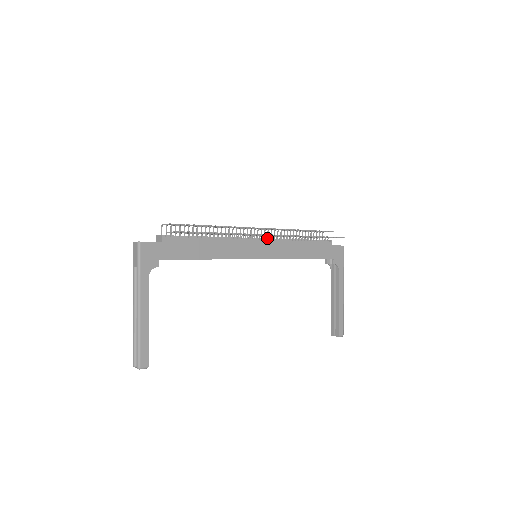
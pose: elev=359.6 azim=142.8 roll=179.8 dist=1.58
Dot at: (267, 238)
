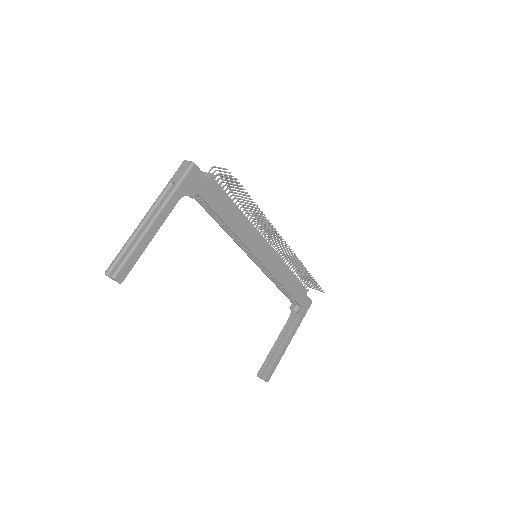
Dot at: occluded
